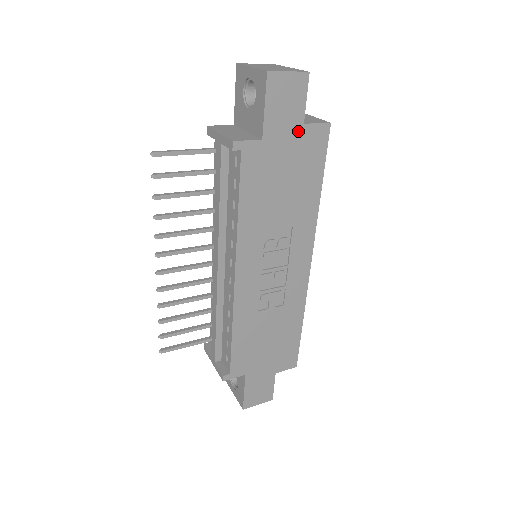
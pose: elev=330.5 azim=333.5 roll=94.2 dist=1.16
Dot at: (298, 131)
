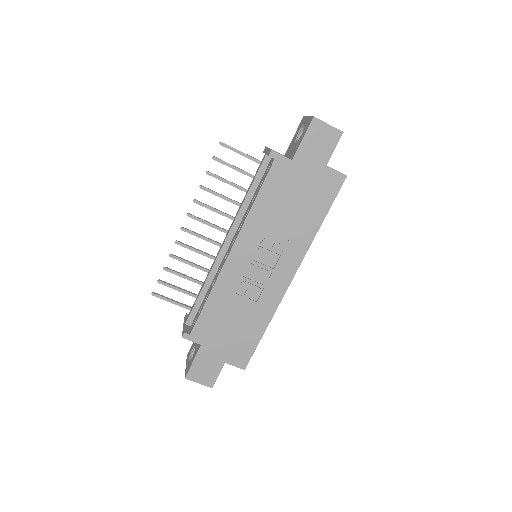
Dot at: (320, 168)
